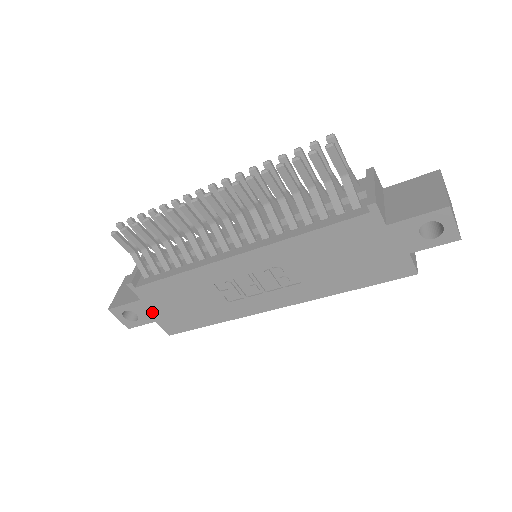
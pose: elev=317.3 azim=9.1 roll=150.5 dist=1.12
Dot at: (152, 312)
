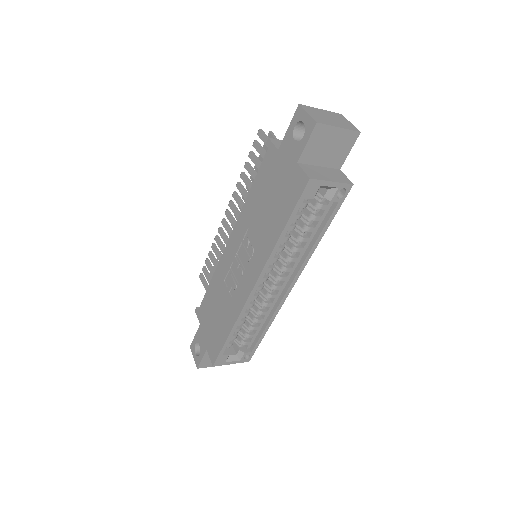
Dot at: (205, 337)
